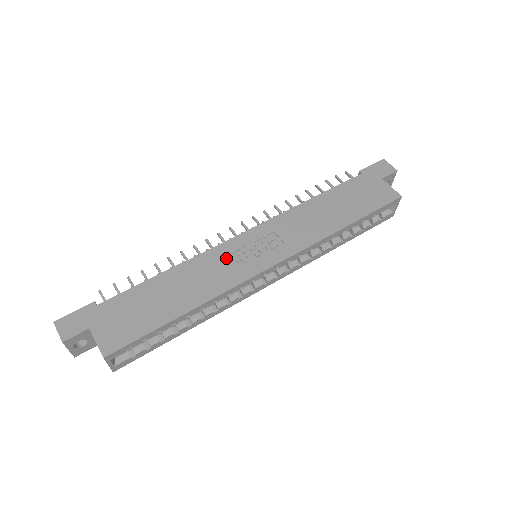
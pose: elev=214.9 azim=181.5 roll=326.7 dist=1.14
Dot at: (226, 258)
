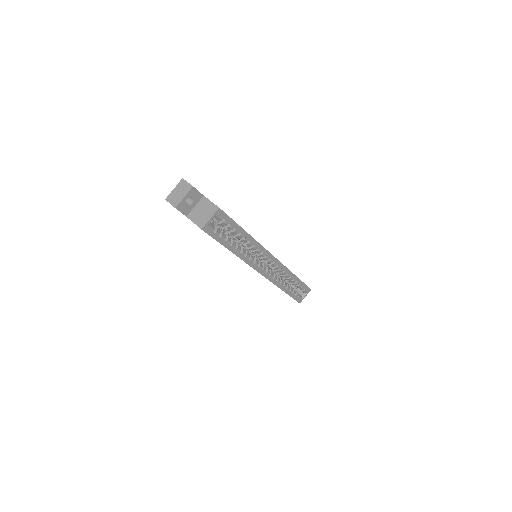
Dot at: occluded
